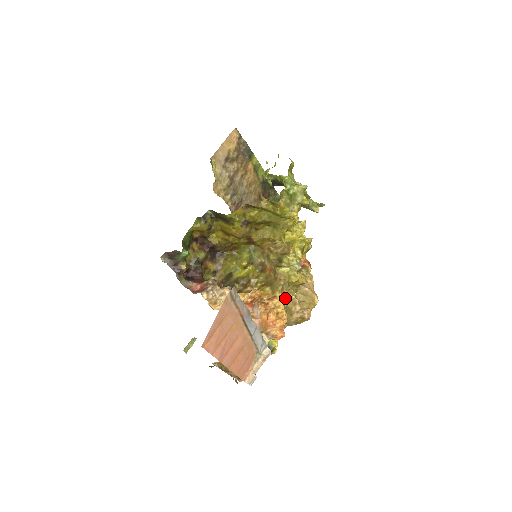
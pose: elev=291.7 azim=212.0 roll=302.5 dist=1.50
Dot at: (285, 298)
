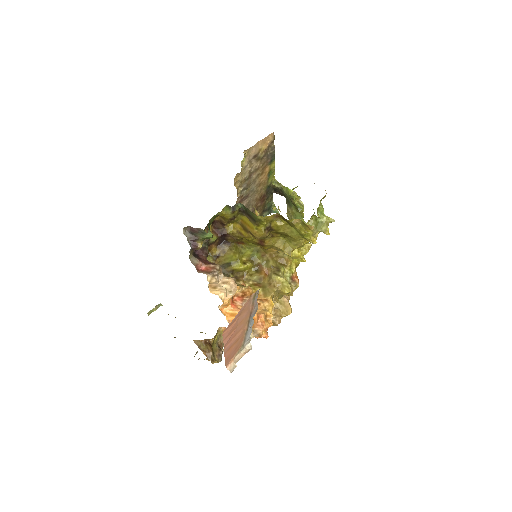
Dot at: occluded
